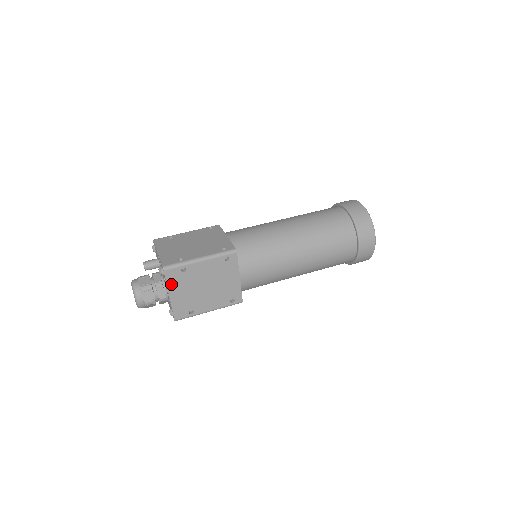
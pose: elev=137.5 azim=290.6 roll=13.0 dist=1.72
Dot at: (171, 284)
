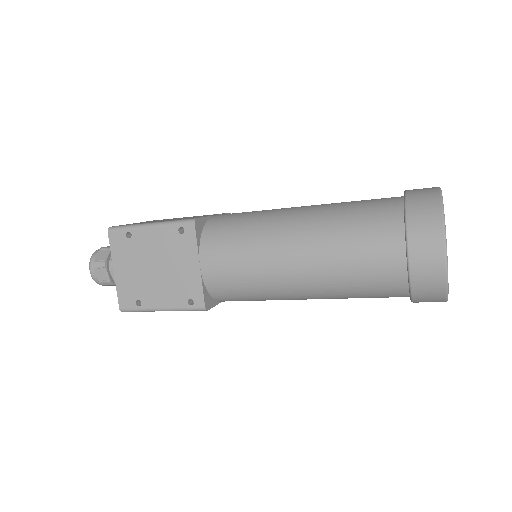
Dot at: occluded
